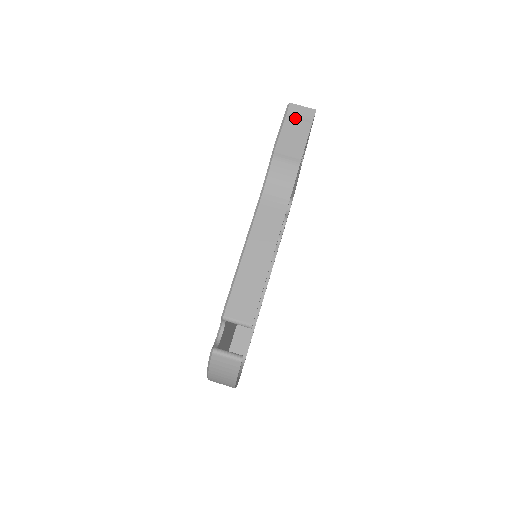
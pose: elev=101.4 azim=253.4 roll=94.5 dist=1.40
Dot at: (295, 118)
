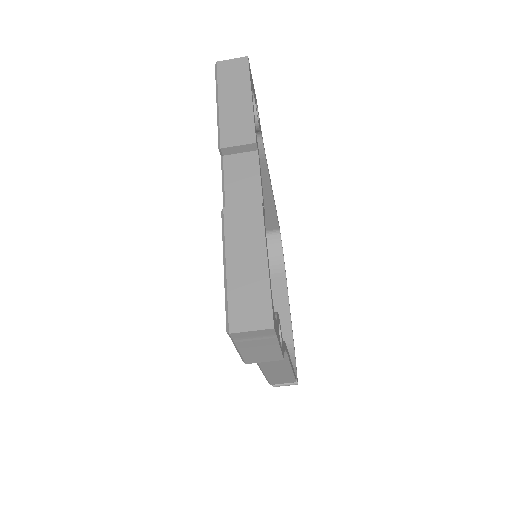
Dot at: (249, 341)
